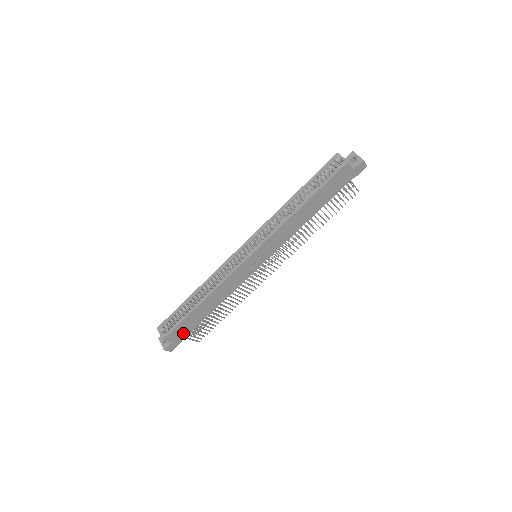
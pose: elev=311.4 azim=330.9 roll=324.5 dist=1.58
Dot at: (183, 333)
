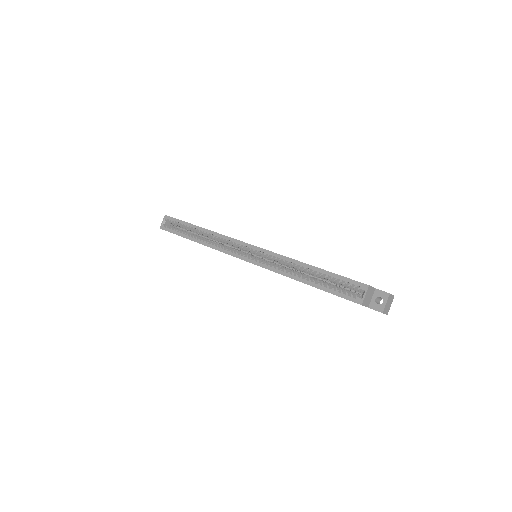
Dot at: occluded
